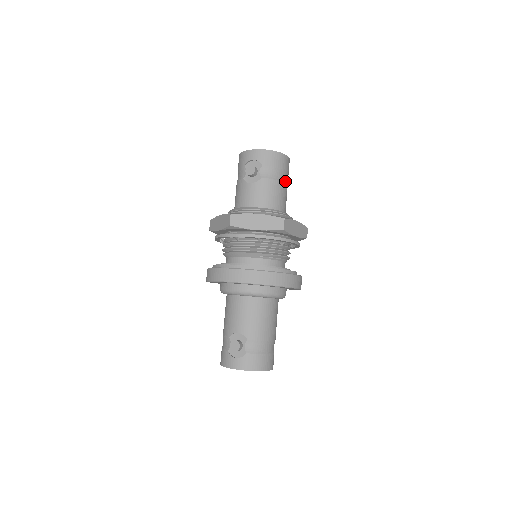
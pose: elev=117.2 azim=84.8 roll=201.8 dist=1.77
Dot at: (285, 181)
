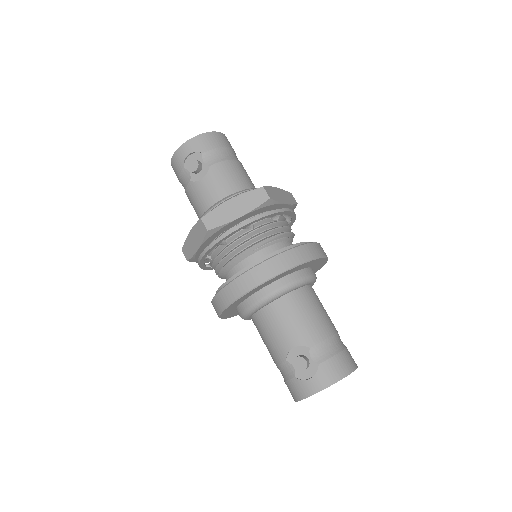
Dot at: (236, 159)
